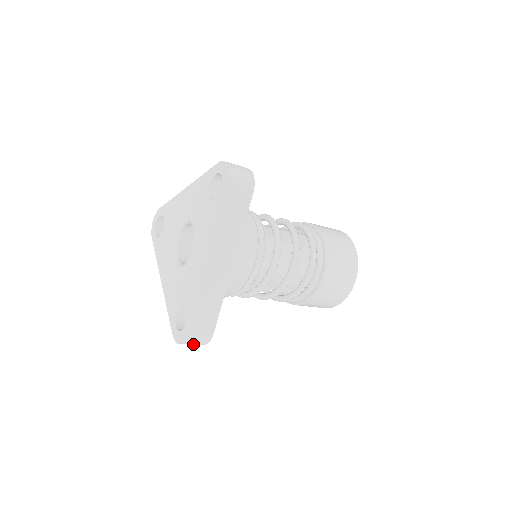
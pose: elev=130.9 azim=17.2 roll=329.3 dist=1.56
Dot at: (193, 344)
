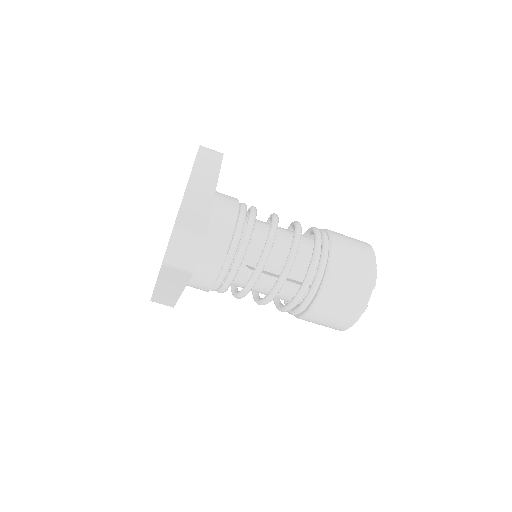
Dot at: occluded
